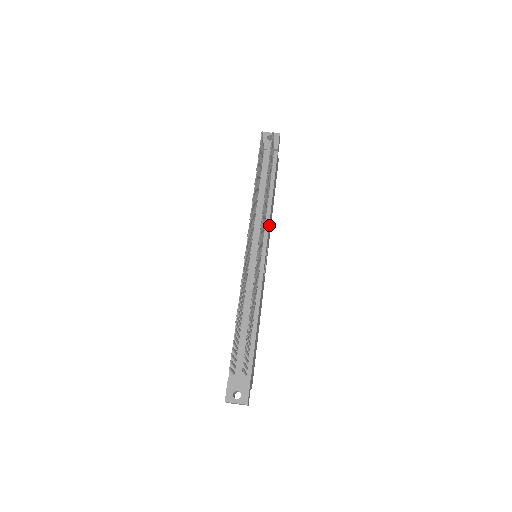
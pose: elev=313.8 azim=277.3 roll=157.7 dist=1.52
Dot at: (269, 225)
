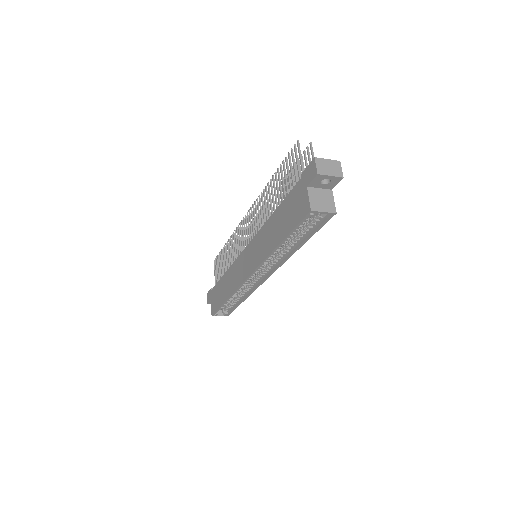
Dot at: occluded
